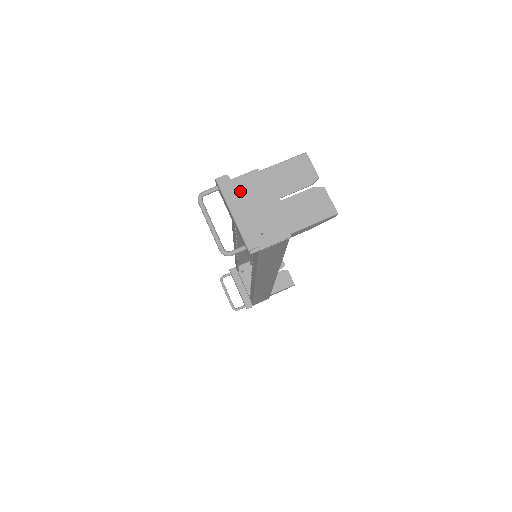
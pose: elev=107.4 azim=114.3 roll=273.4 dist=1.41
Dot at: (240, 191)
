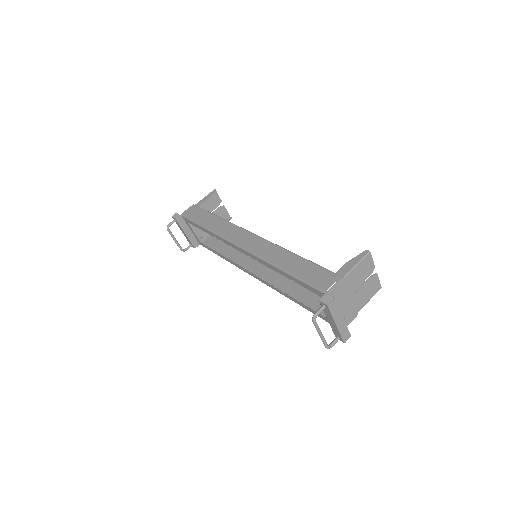
Dot at: occluded
